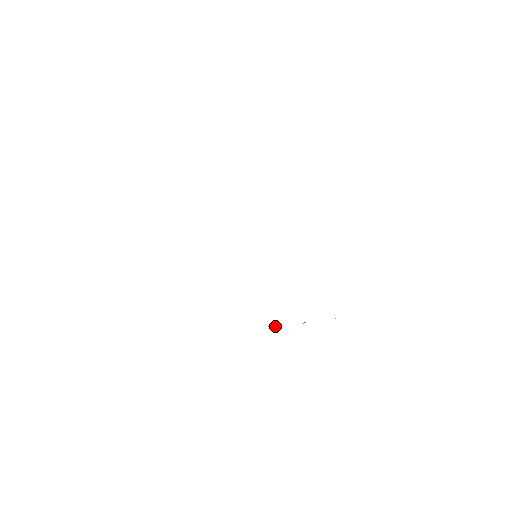
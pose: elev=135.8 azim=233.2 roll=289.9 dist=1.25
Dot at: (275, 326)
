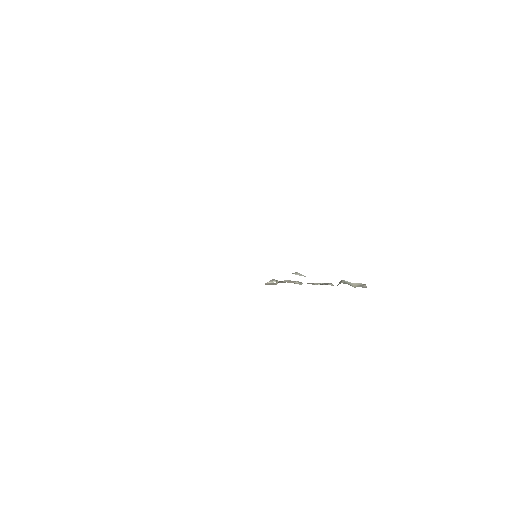
Dot at: (273, 282)
